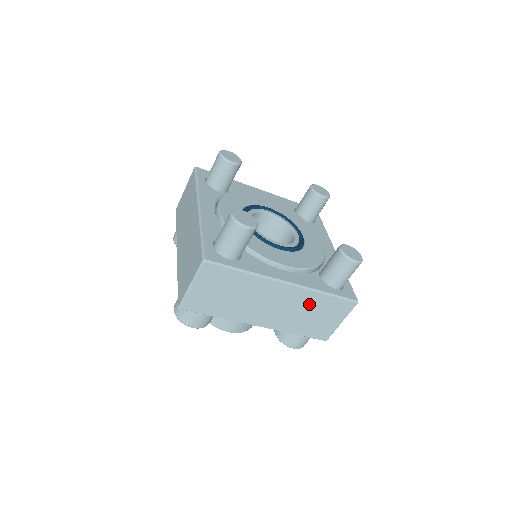
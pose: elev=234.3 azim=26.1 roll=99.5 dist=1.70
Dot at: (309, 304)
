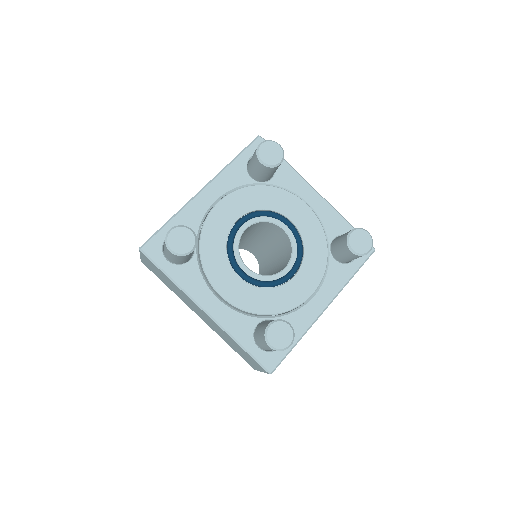
Dot at: occluded
